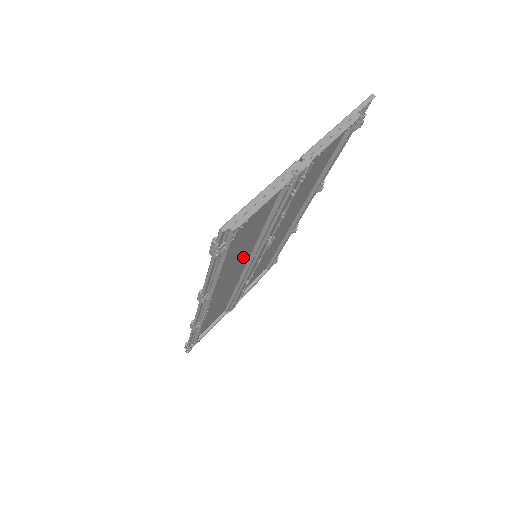
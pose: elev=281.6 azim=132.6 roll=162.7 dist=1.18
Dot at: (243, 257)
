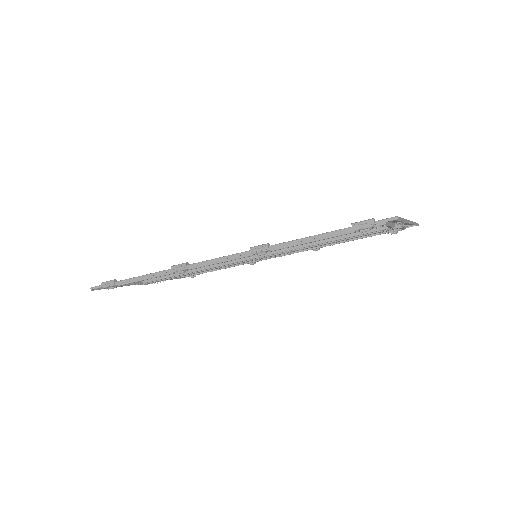
Dot at: occluded
